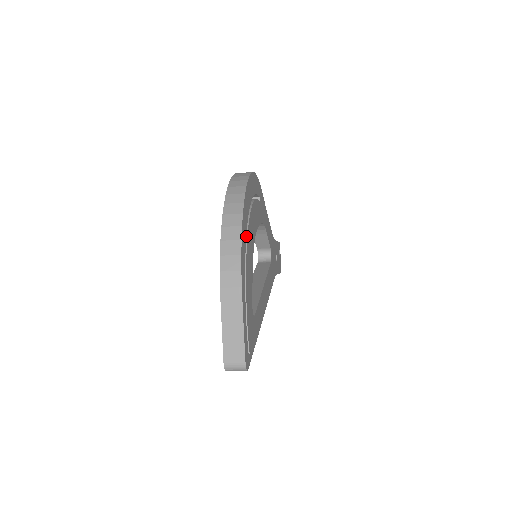
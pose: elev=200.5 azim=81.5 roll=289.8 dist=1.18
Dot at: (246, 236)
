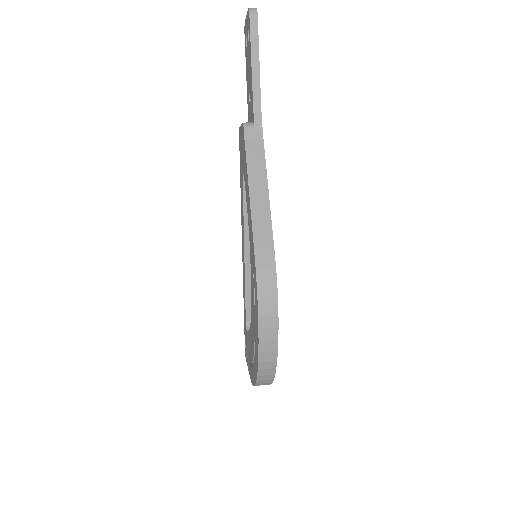
Dot at: occluded
